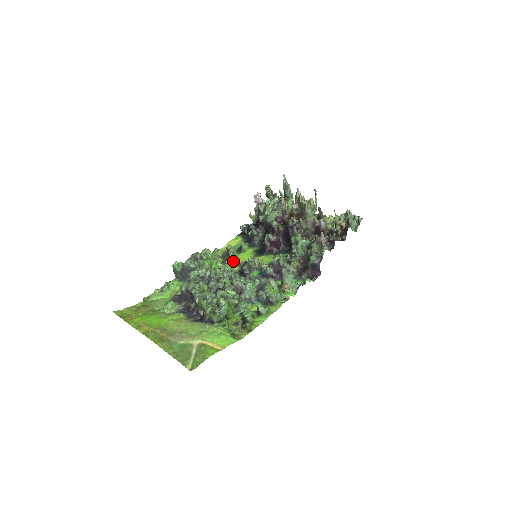
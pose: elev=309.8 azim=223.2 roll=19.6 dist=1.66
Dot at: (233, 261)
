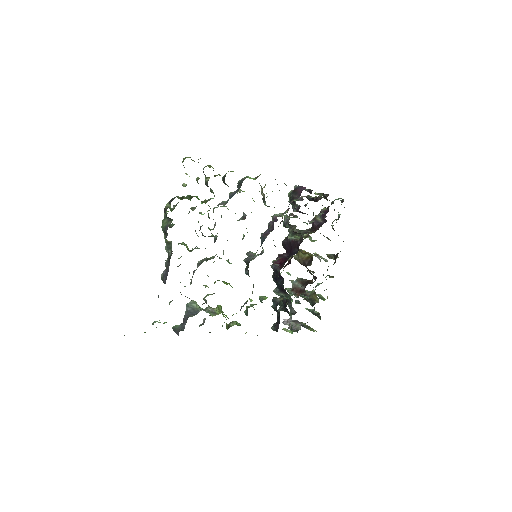
Dot at: occluded
